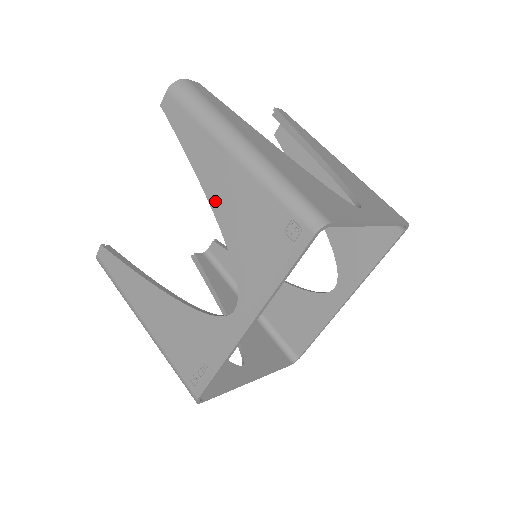
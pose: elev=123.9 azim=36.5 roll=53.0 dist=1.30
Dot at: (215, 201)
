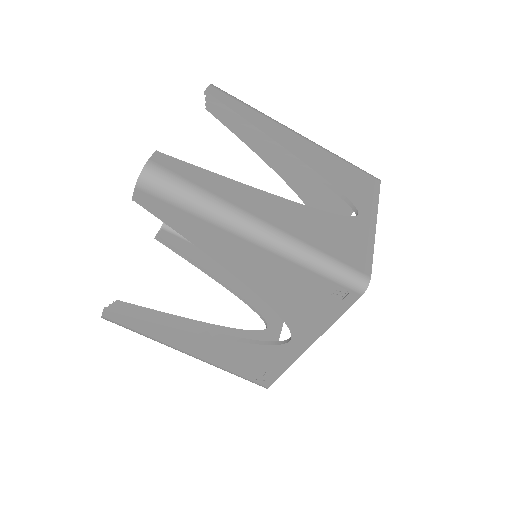
Dot at: (244, 276)
